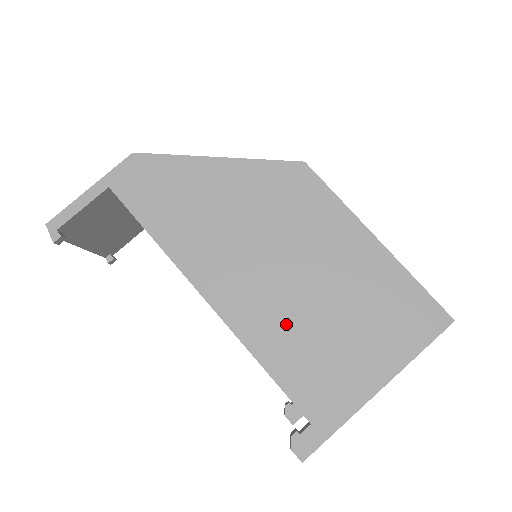
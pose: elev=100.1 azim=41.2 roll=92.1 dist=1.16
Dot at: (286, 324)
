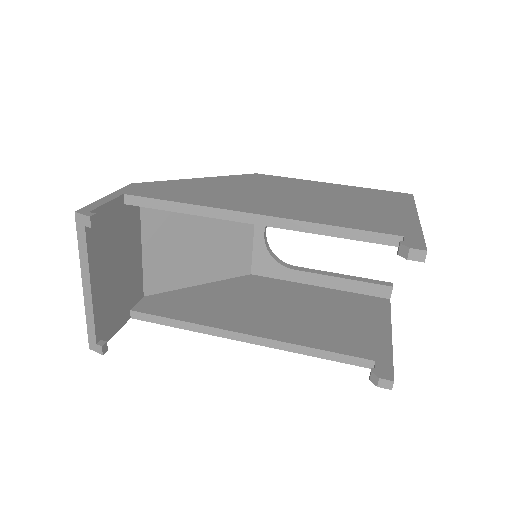
Dot at: (324, 211)
